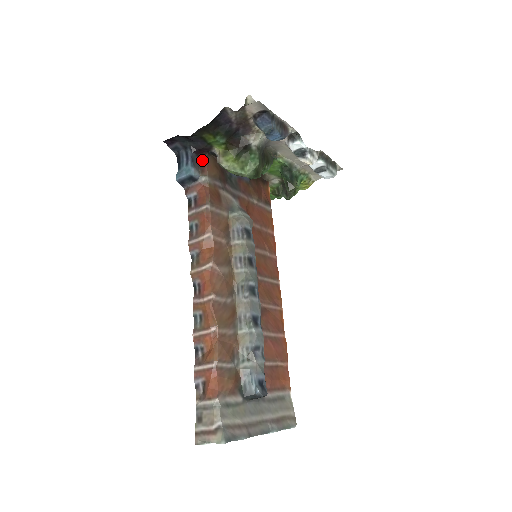
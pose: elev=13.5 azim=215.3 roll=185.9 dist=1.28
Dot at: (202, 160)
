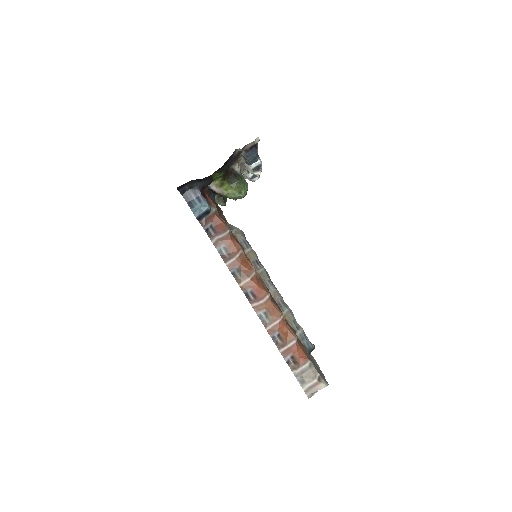
Dot at: (204, 194)
